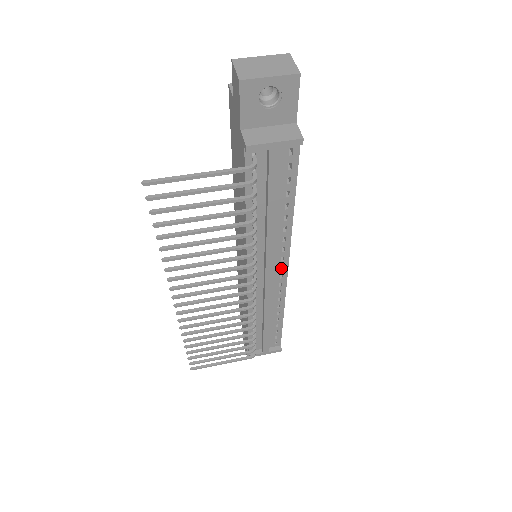
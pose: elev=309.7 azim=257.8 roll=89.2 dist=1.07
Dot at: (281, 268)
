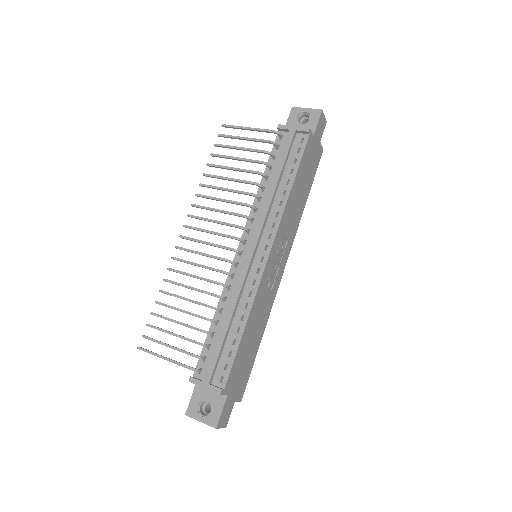
Dot at: (266, 251)
